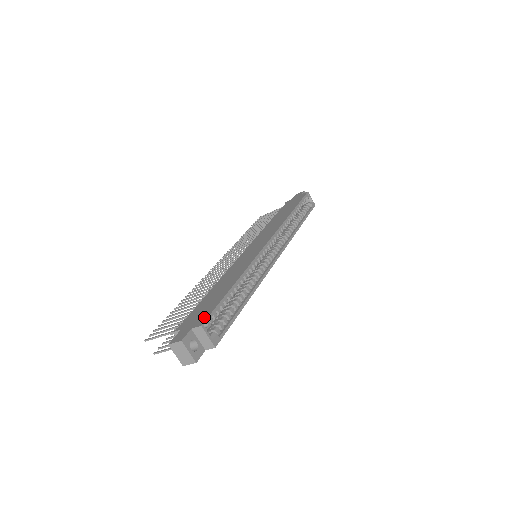
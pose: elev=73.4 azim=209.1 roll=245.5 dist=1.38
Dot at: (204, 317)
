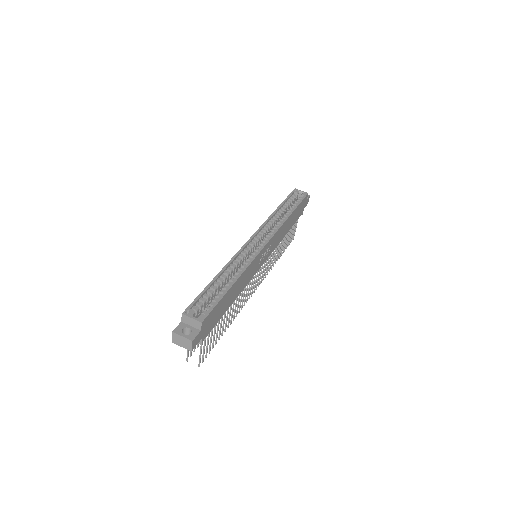
Dot at: occluded
